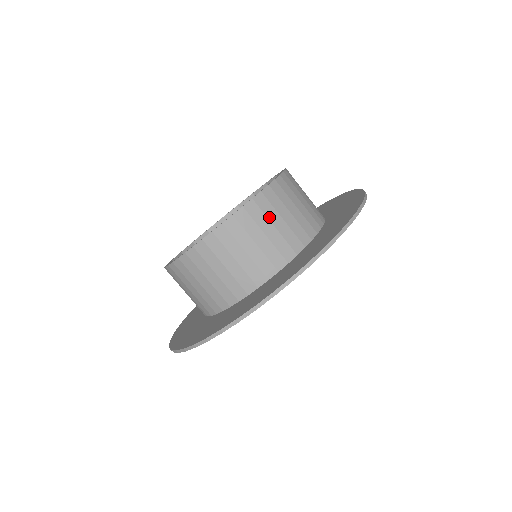
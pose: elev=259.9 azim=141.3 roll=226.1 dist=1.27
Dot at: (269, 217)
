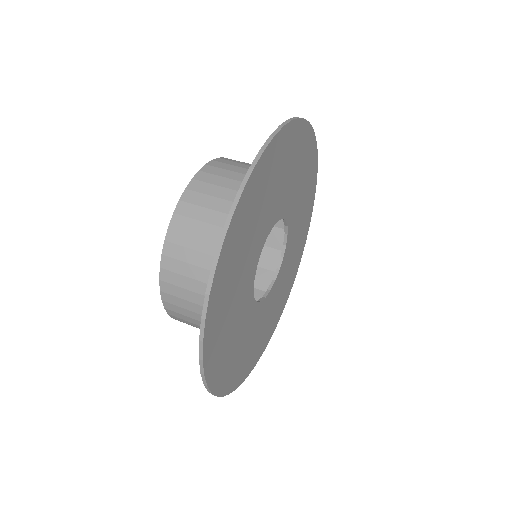
Dot at: occluded
